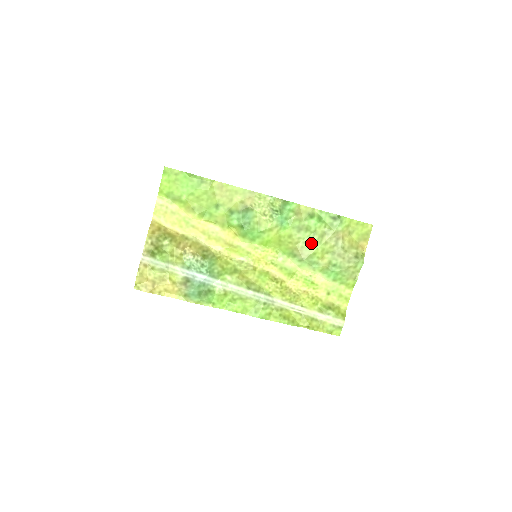
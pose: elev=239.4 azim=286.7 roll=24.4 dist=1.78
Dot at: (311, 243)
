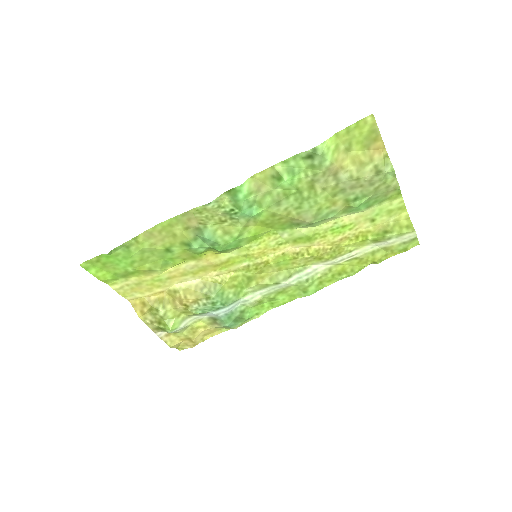
Dot at: (305, 203)
